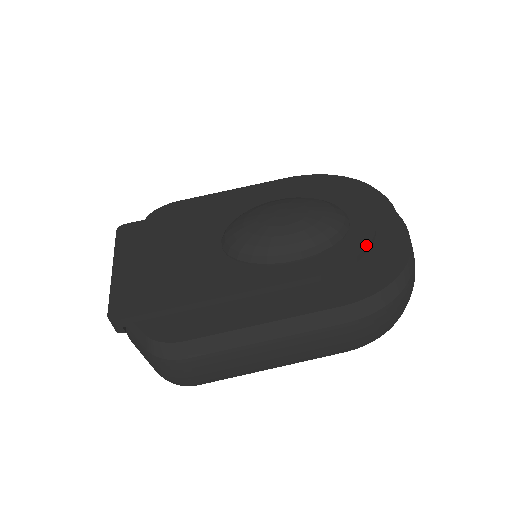
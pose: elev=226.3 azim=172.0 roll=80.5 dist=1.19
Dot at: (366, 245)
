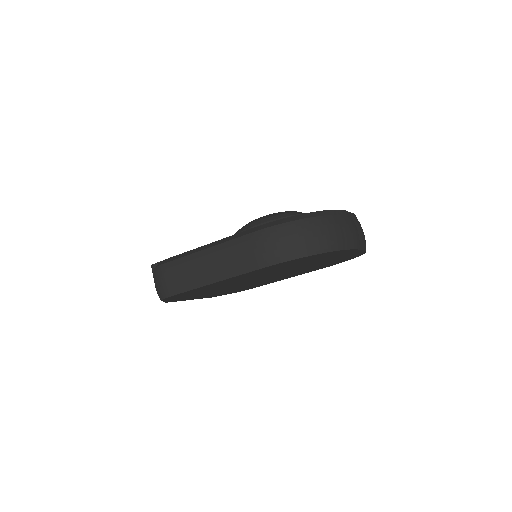
Dot at: occluded
